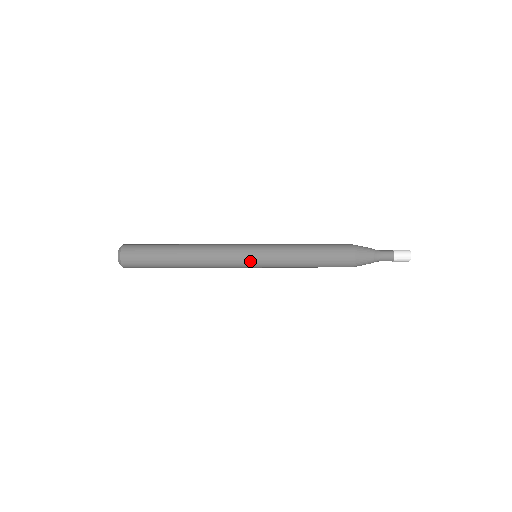
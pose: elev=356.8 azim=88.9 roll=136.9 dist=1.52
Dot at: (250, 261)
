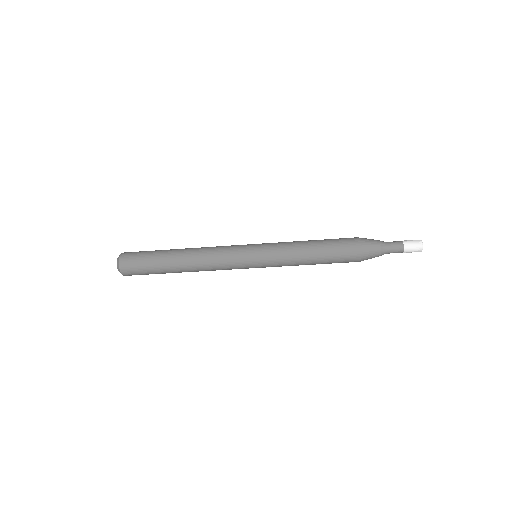
Dot at: (248, 250)
